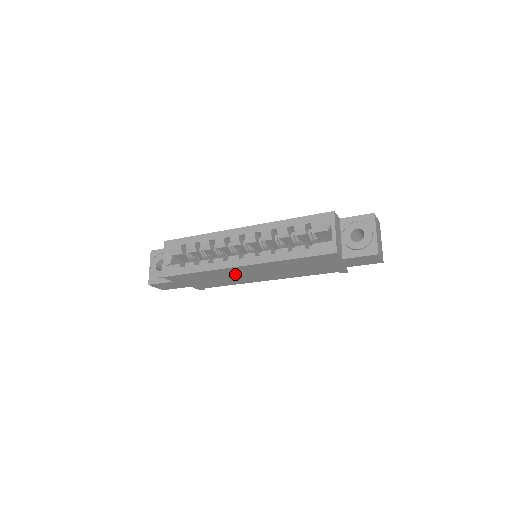
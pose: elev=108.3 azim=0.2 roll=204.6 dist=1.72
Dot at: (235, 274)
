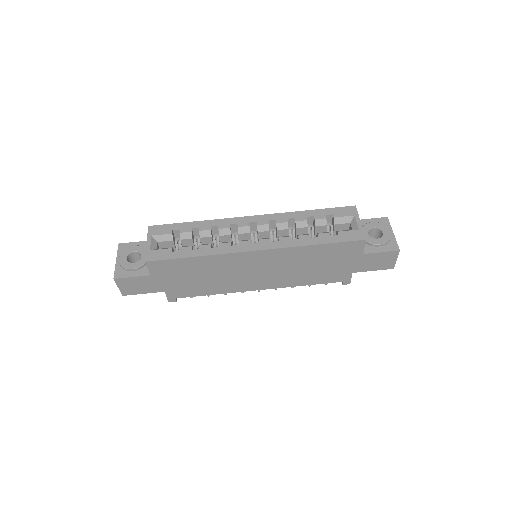
Dot at: (236, 269)
